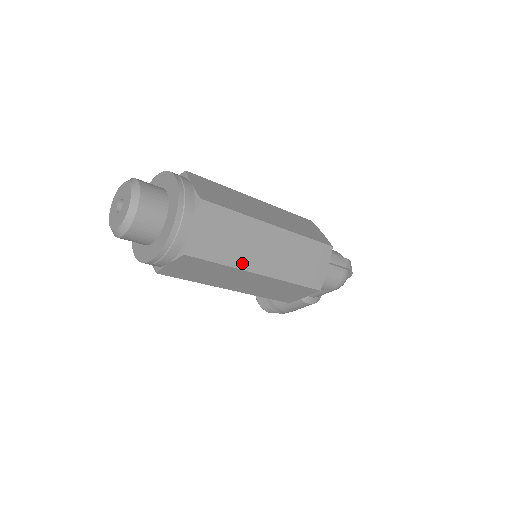
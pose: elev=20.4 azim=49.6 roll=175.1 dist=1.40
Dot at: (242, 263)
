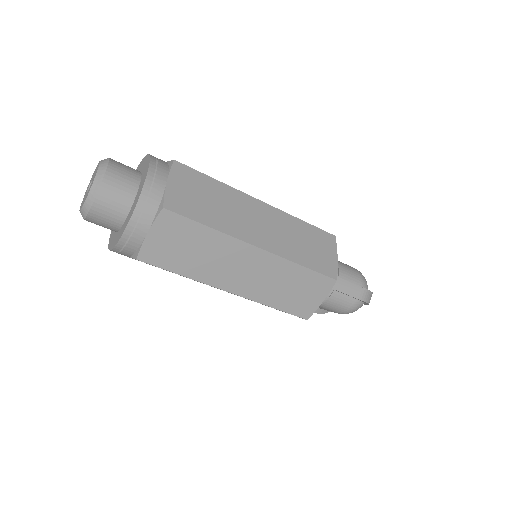
Dot at: (207, 278)
